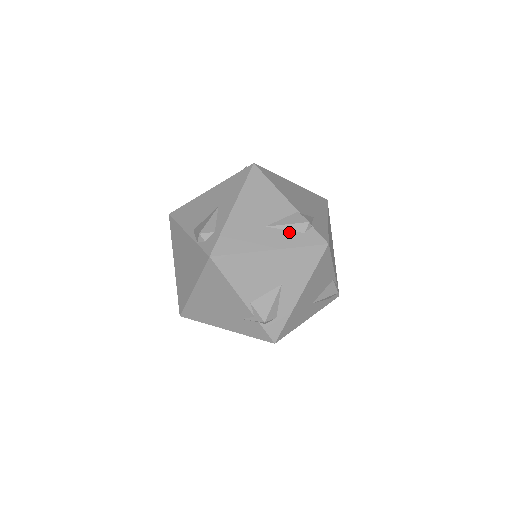
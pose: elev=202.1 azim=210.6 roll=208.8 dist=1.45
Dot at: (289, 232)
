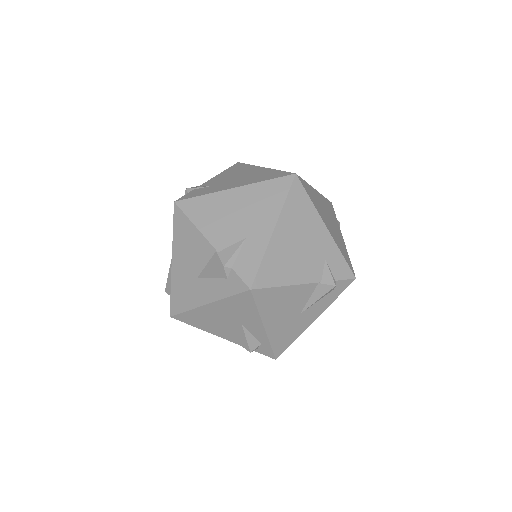
Dot at: (321, 300)
